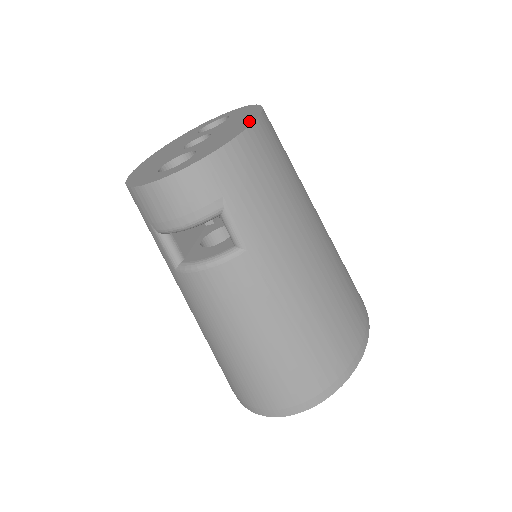
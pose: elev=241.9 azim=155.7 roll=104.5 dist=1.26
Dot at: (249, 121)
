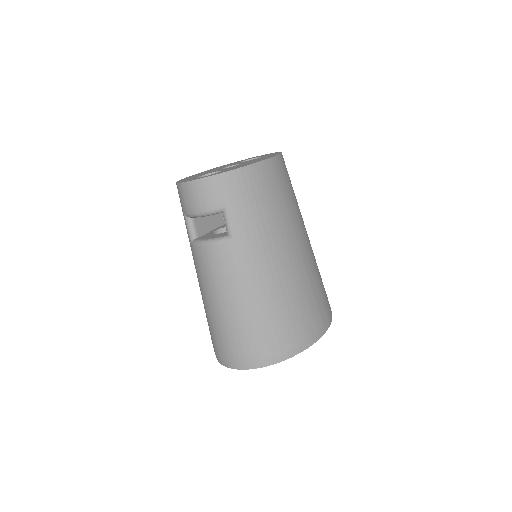
Dot at: occluded
